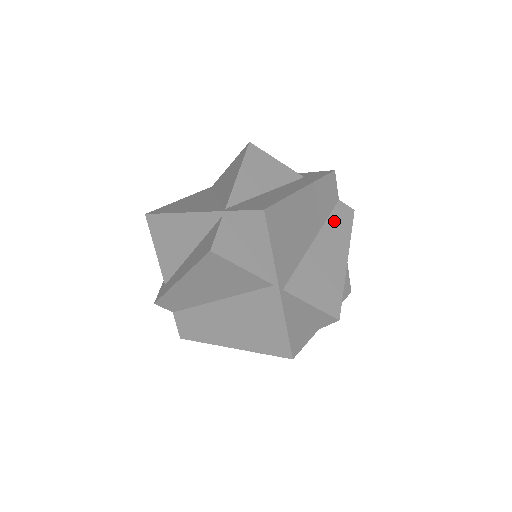
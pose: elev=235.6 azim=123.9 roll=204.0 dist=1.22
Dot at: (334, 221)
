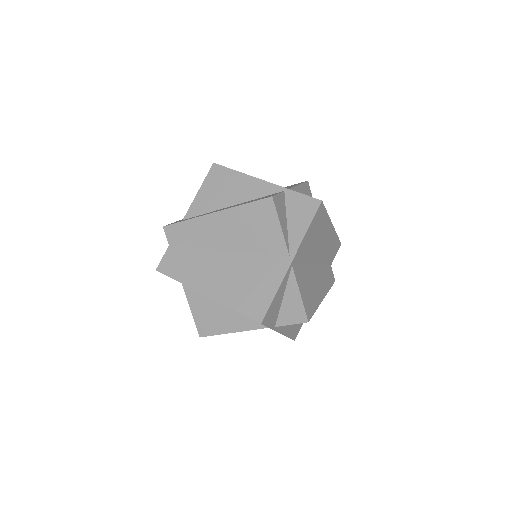
Dot at: (325, 271)
